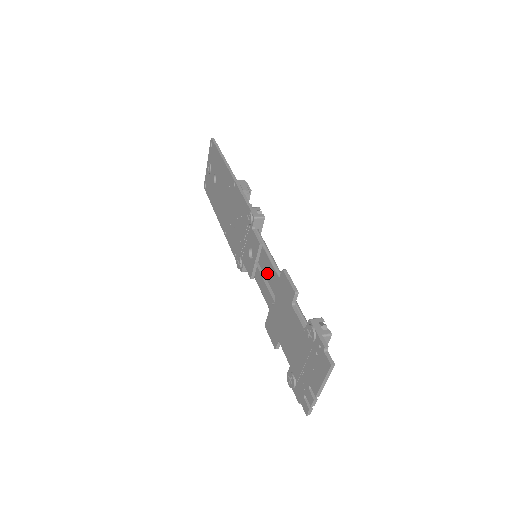
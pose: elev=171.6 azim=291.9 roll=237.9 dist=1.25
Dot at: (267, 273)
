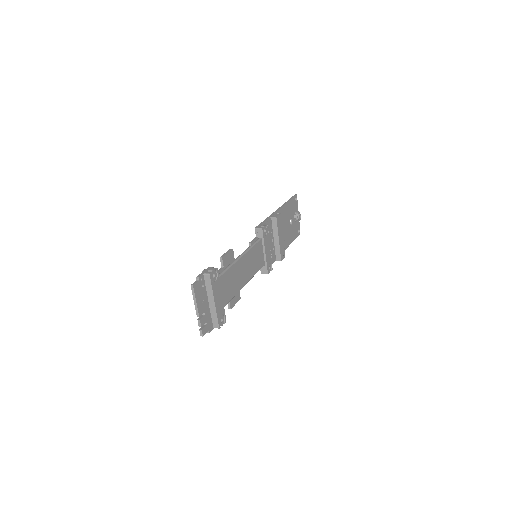
Dot at: occluded
